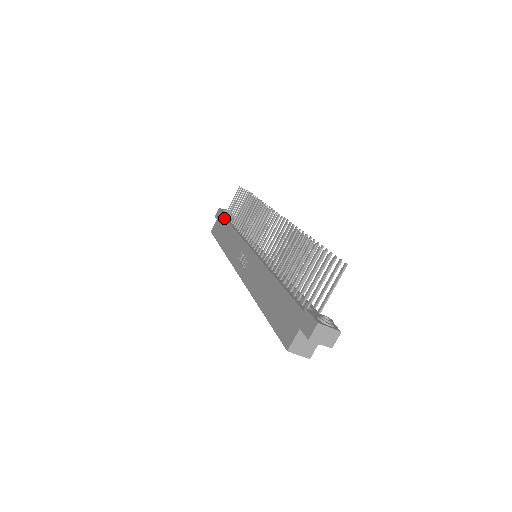
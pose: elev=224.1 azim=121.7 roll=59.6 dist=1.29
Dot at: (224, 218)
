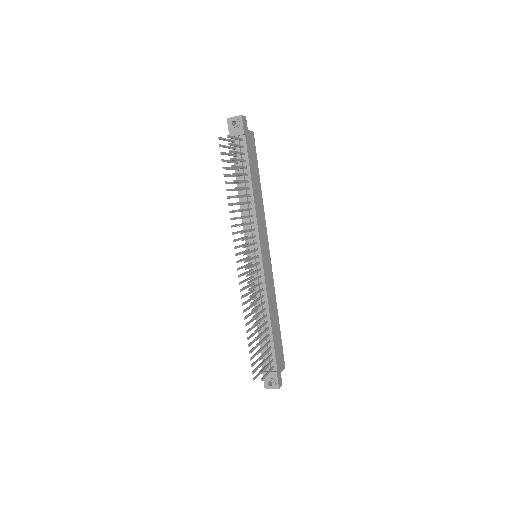
Dot at: (233, 156)
